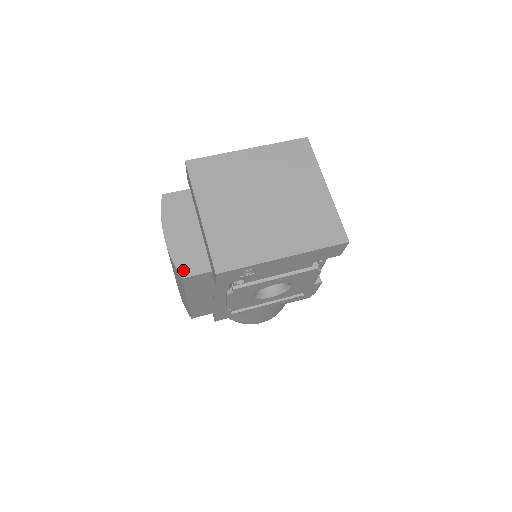
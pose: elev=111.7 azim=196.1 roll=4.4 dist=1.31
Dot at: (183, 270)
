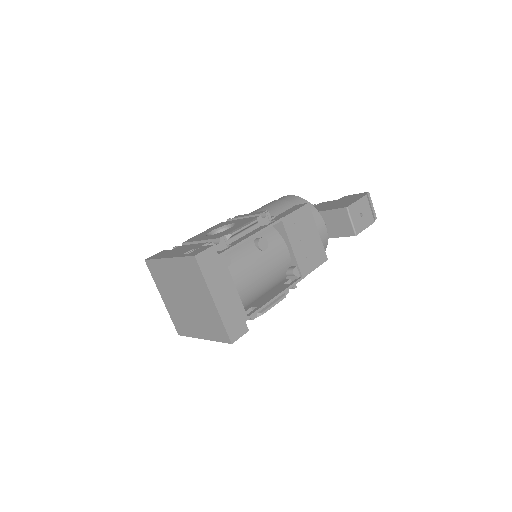
Dot at: occluded
